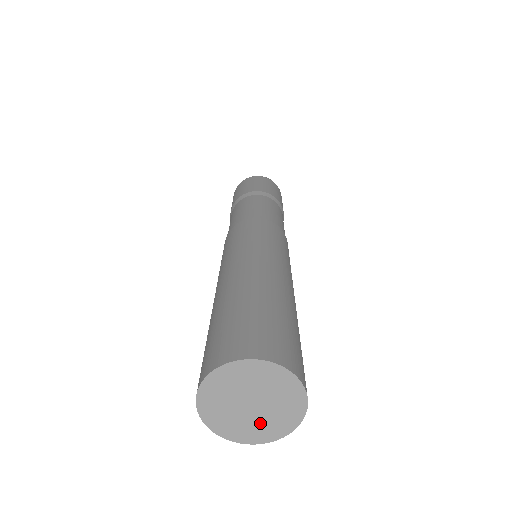
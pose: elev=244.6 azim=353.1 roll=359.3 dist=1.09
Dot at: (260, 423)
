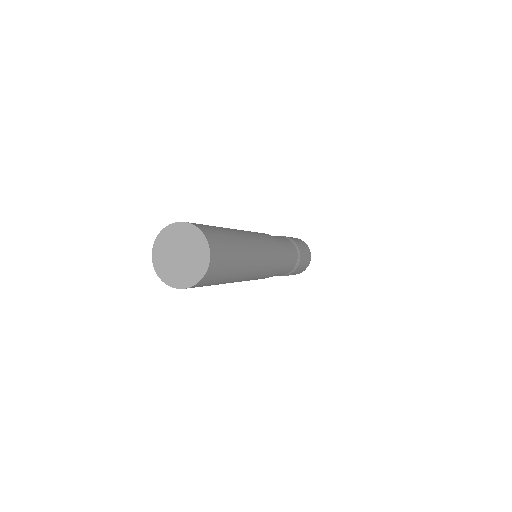
Dot at: (185, 271)
